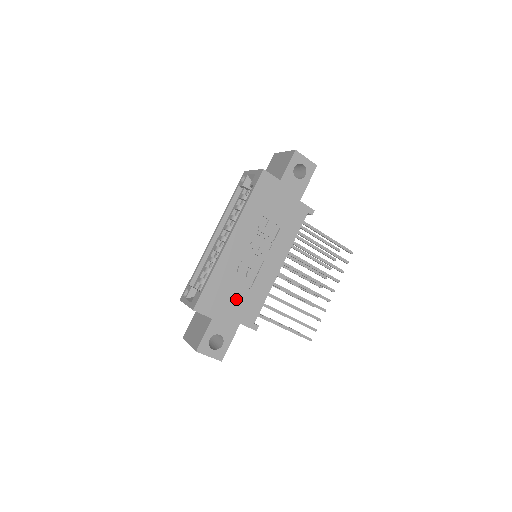
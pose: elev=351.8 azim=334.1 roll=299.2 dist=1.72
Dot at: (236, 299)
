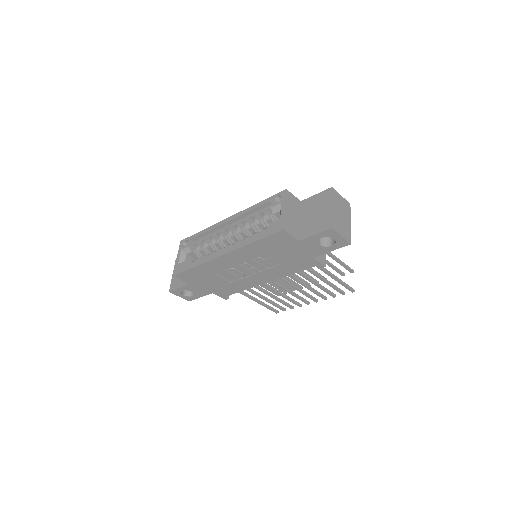
Dot at: (214, 283)
